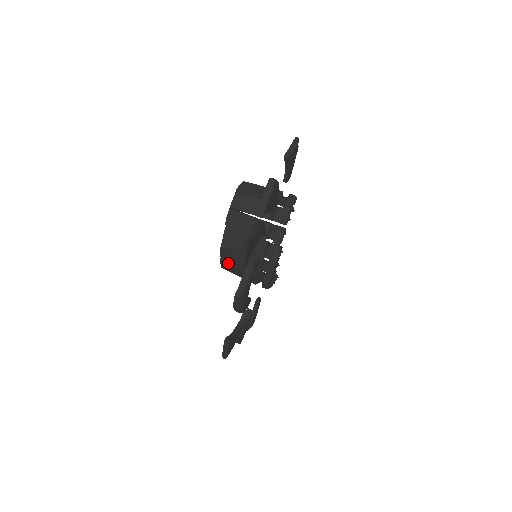
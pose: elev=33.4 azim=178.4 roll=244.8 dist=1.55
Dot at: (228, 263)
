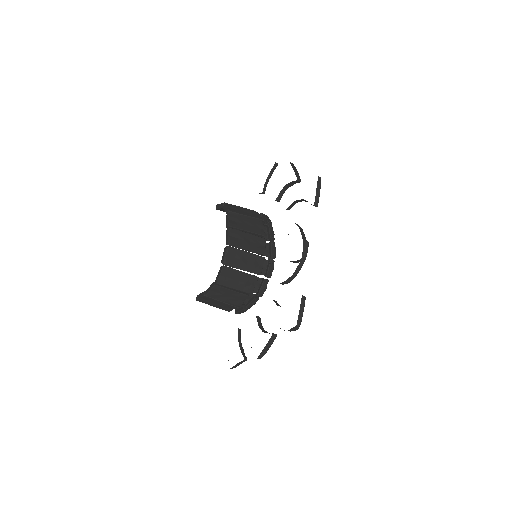
Dot at: (232, 269)
